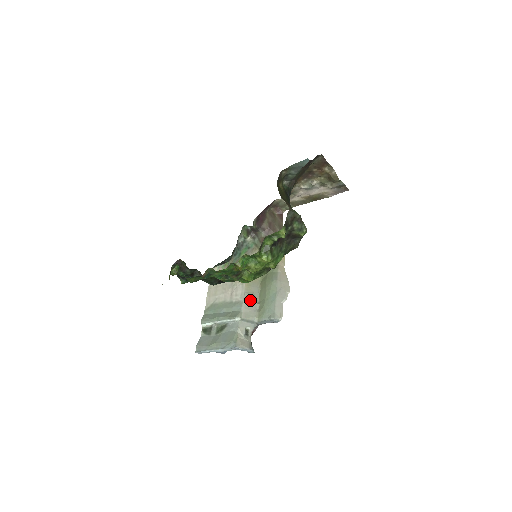
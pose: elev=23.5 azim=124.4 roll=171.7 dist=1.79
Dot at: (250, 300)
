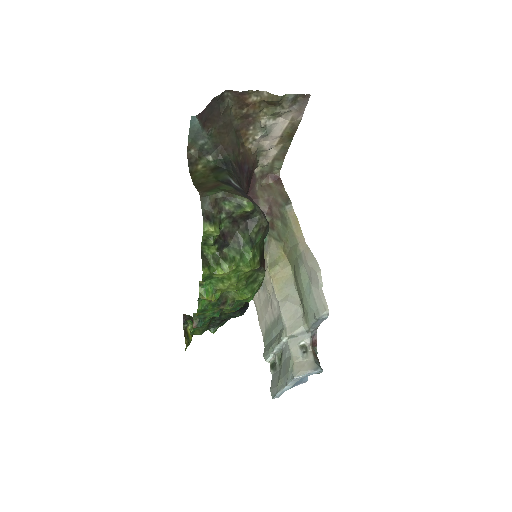
Dot at: (288, 307)
